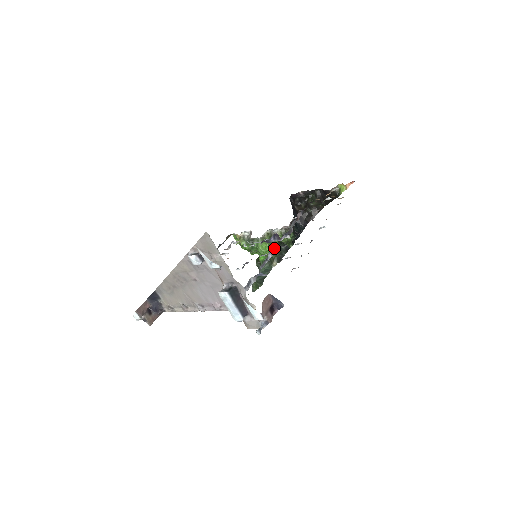
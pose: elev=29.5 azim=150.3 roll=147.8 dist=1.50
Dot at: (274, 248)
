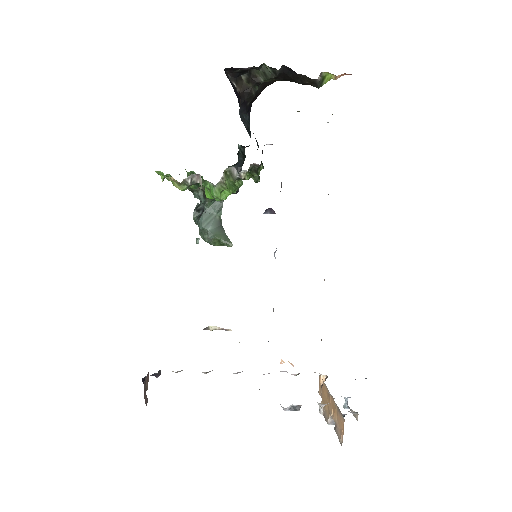
Dot at: occluded
